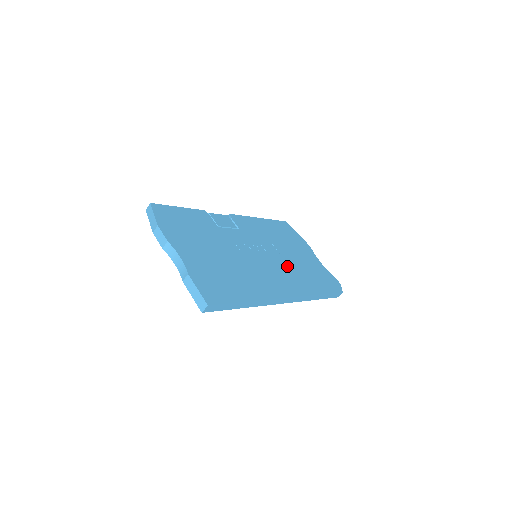
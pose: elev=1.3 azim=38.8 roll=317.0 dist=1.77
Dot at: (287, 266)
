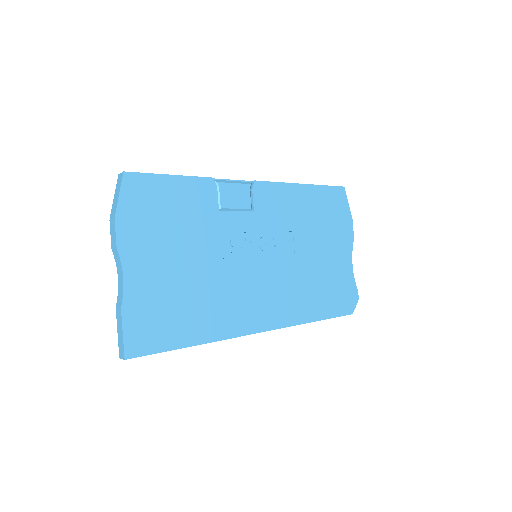
Dot at: (292, 276)
